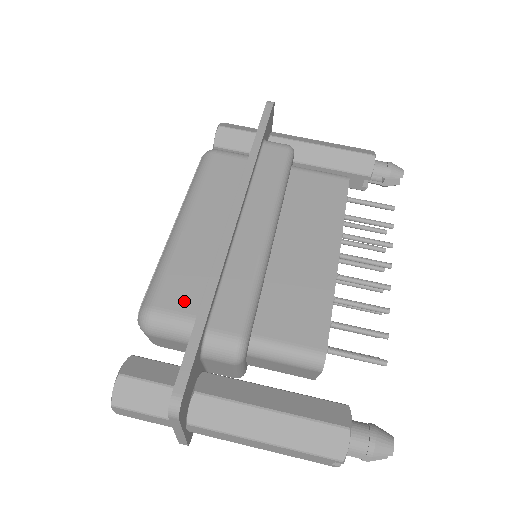
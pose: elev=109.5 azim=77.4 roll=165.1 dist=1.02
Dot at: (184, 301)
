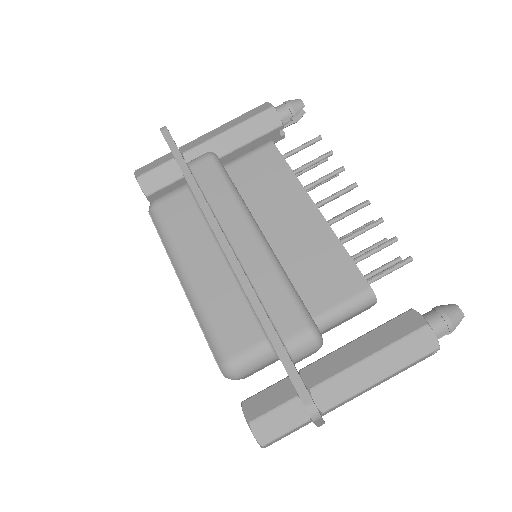
Dot at: (246, 336)
